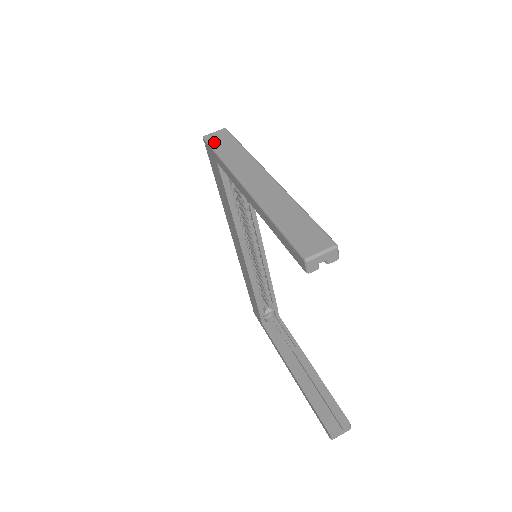
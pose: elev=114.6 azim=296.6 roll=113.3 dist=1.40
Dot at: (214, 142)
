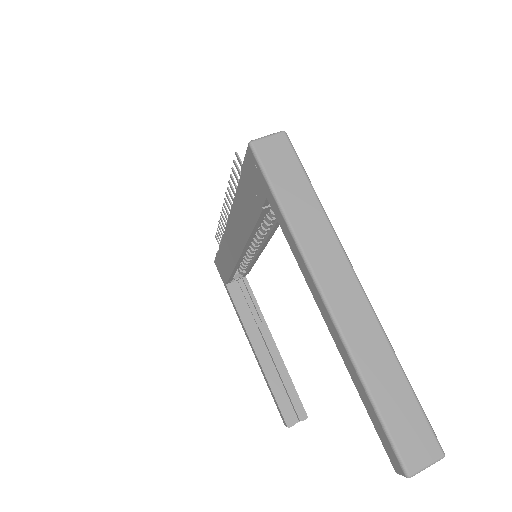
Dot at: (270, 166)
